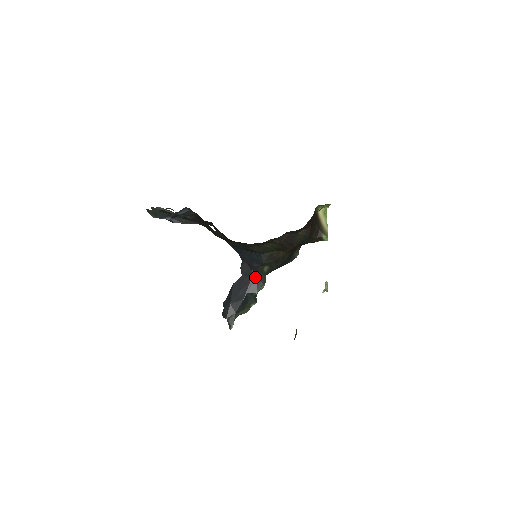
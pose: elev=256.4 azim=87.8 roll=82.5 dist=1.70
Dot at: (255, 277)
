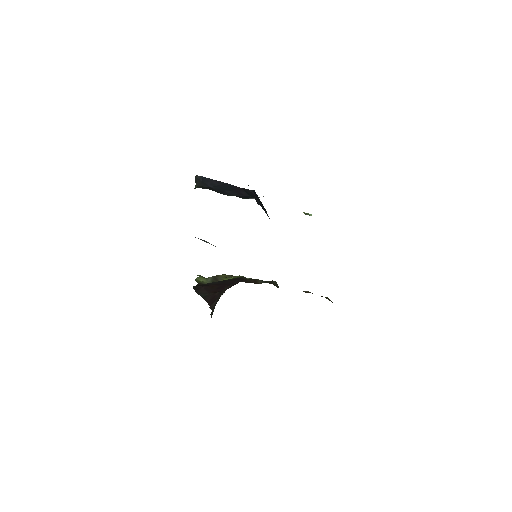
Dot at: occluded
